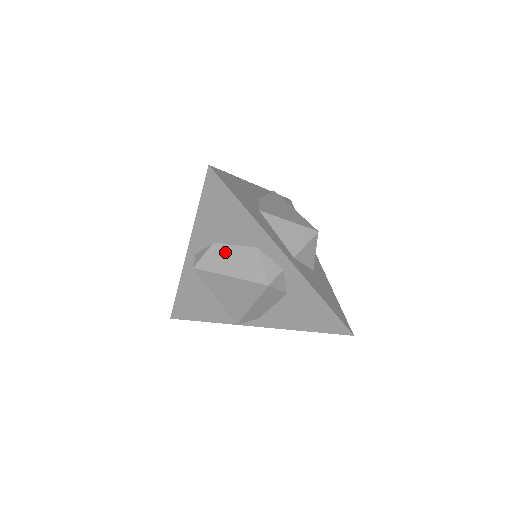
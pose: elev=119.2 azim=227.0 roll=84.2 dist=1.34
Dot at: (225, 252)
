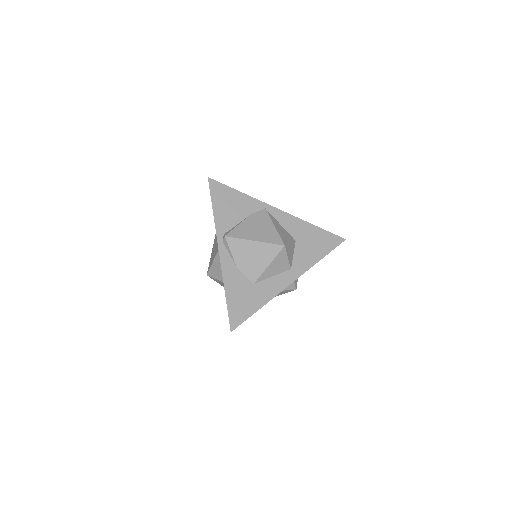
Dot at: occluded
